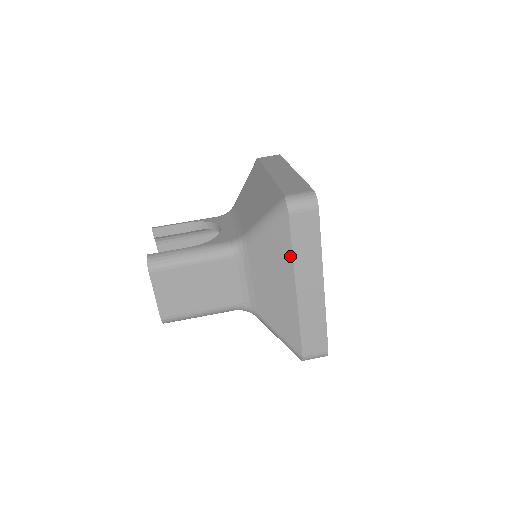
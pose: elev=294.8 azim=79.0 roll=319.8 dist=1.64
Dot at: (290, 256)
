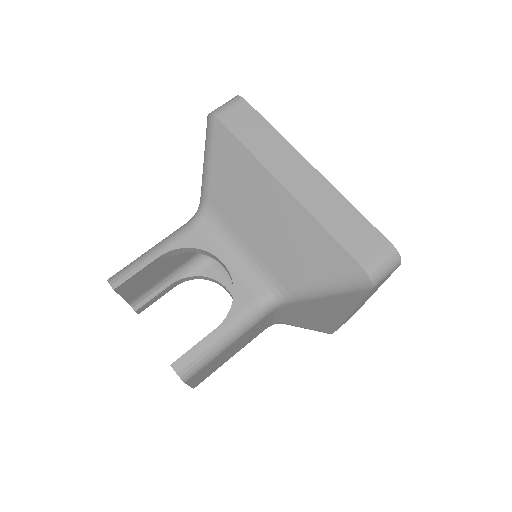
Dot at: (355, 305)
